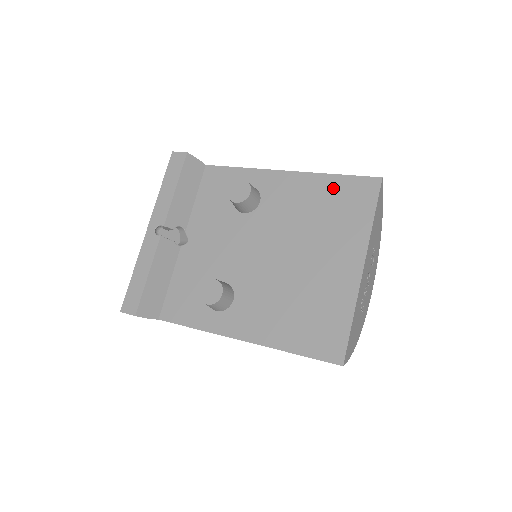
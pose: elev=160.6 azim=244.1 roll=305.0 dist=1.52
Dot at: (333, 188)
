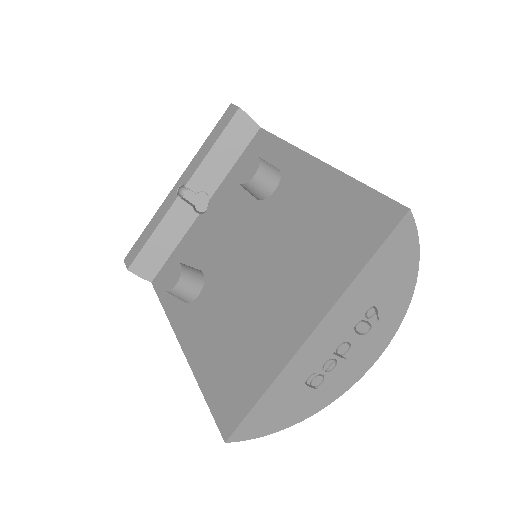
Dot at: (347, 201)
